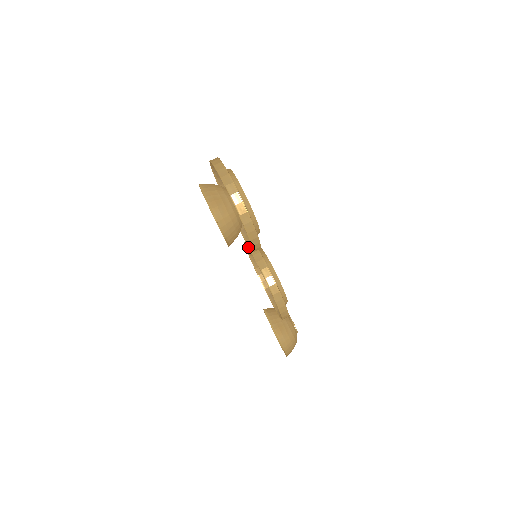
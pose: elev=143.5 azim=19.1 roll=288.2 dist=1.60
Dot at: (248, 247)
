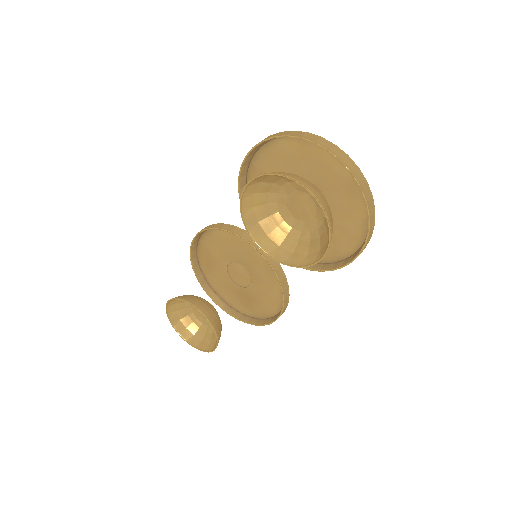
Dot at: (255, 246)
